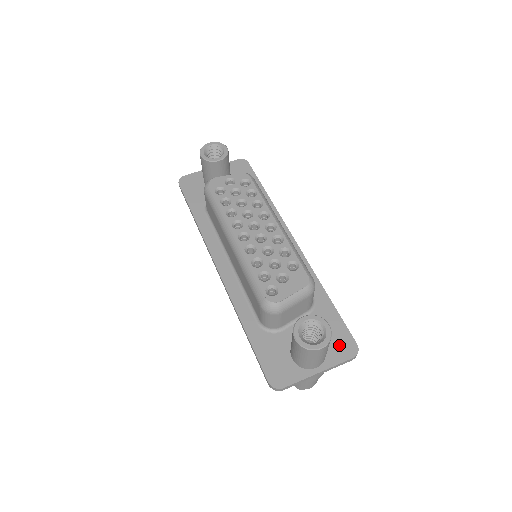
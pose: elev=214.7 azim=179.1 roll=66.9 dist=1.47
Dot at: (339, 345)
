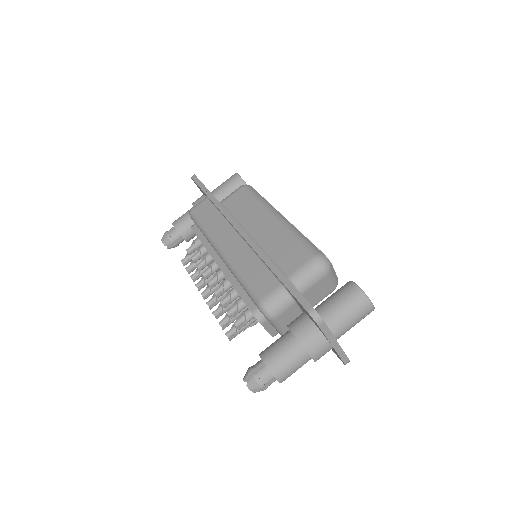
Dot at: occluded
